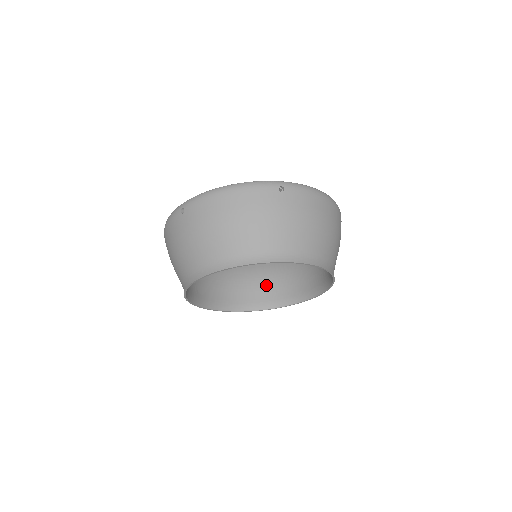
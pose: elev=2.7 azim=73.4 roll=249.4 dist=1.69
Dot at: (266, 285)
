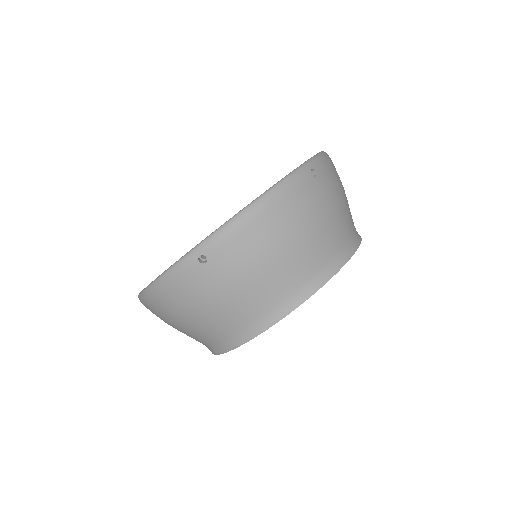
Dot at: occluded
